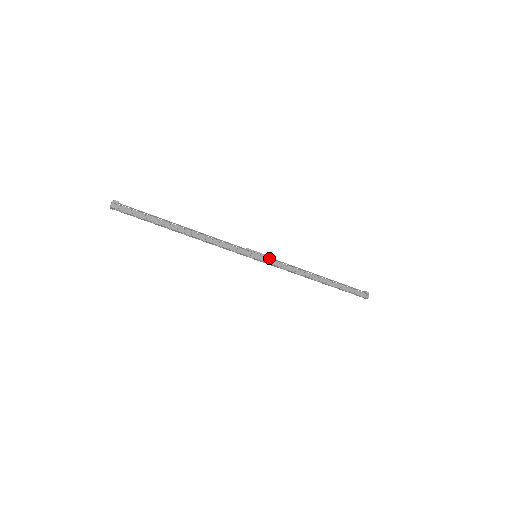
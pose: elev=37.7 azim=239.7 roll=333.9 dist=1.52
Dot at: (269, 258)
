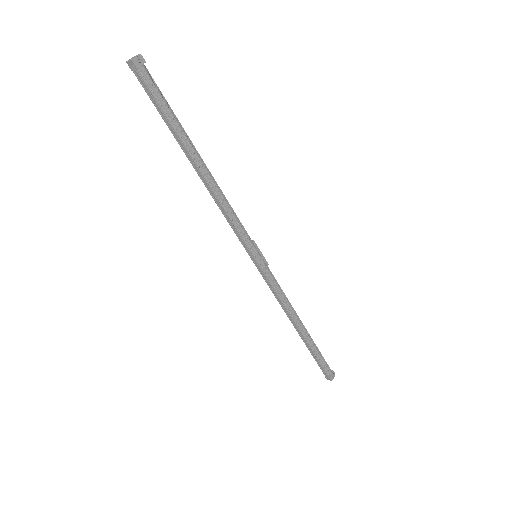
Dot at: (267, 268)
